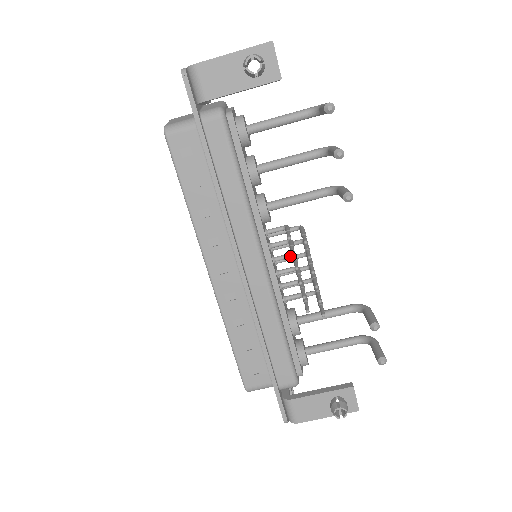
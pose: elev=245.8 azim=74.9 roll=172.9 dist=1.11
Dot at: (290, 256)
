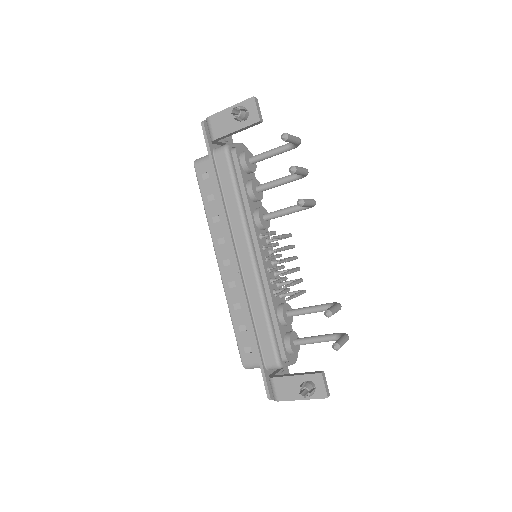
Dot at: occluded
